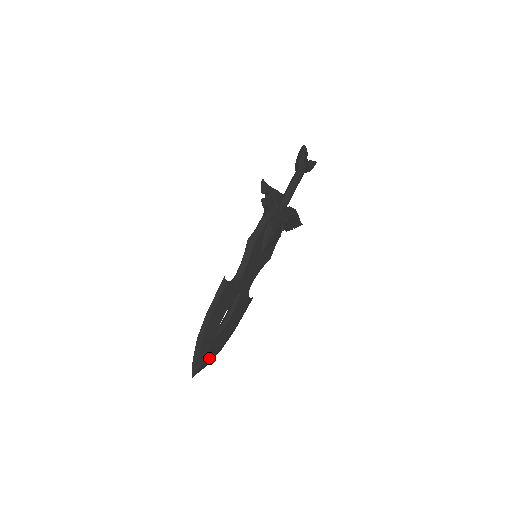
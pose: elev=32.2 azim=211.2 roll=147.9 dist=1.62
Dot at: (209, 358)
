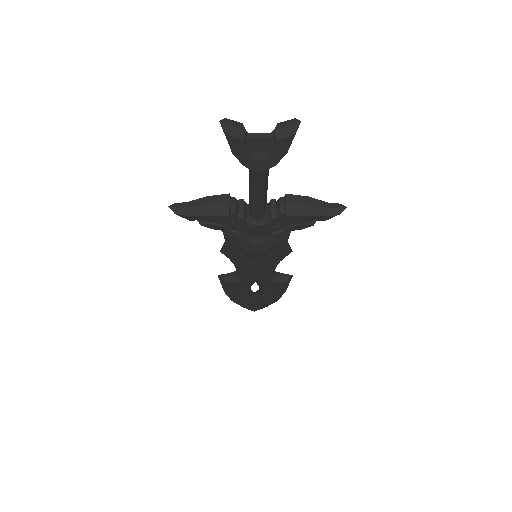
Dot at: (262, 307)
